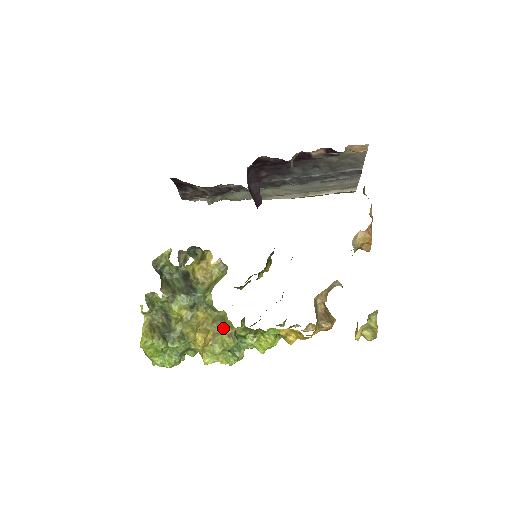
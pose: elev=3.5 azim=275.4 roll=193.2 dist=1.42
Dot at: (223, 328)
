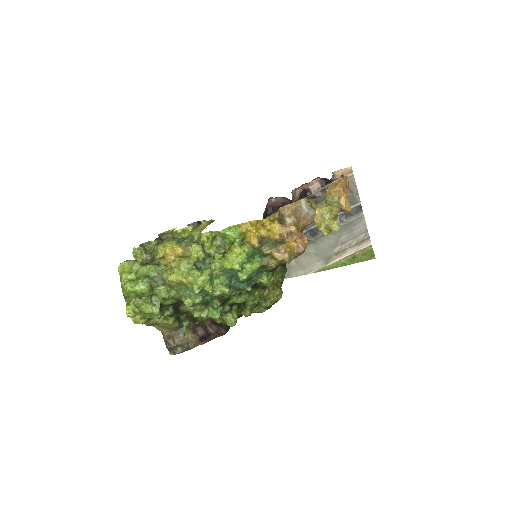
Dot at: occluded
